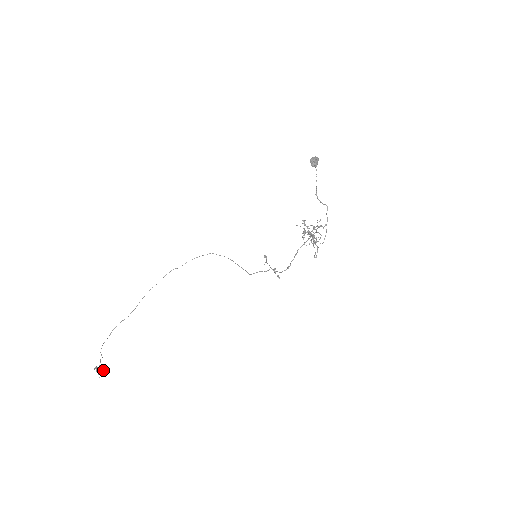
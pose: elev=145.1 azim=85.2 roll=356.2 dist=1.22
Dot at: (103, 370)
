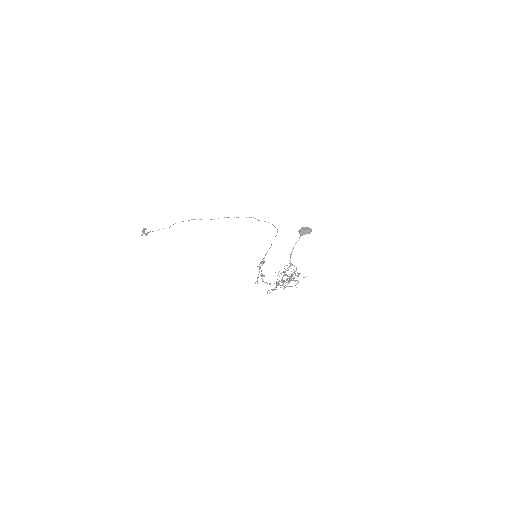
Dot at: occluded
